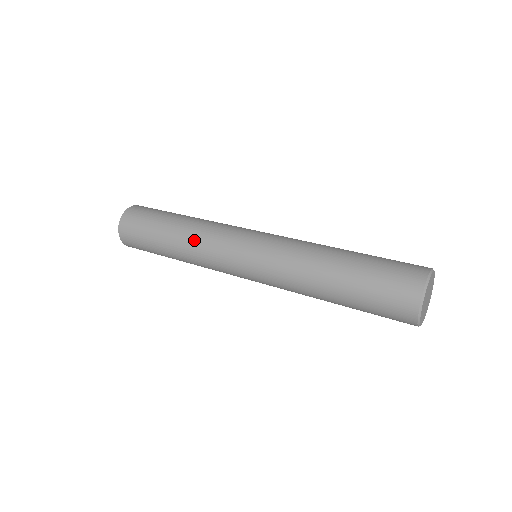
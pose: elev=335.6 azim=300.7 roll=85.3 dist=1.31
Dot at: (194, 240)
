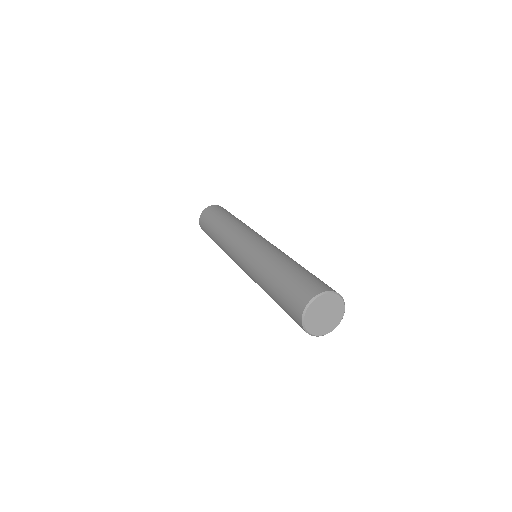
Dot at: (228, 229)
